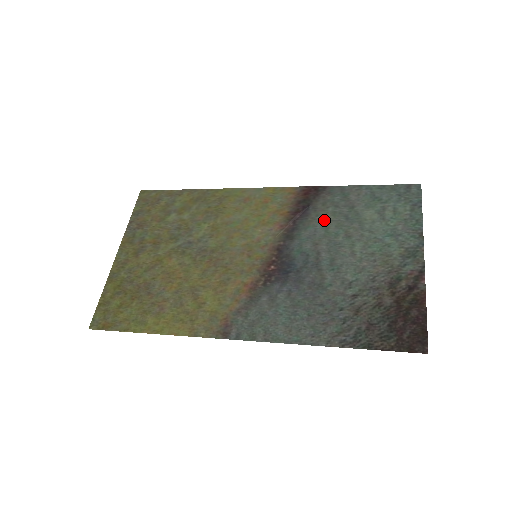
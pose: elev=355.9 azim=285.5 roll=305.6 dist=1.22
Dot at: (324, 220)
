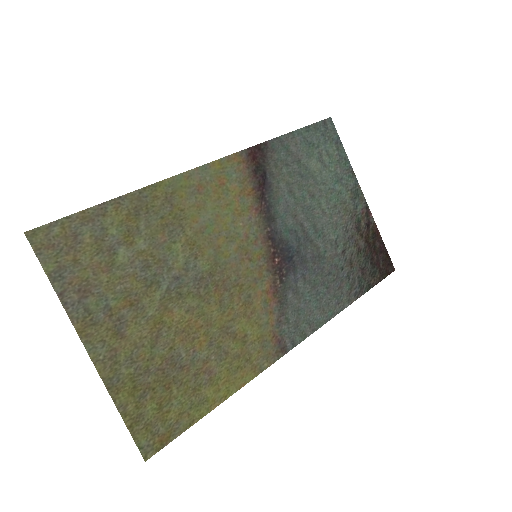
Dot at: (287, 186)
